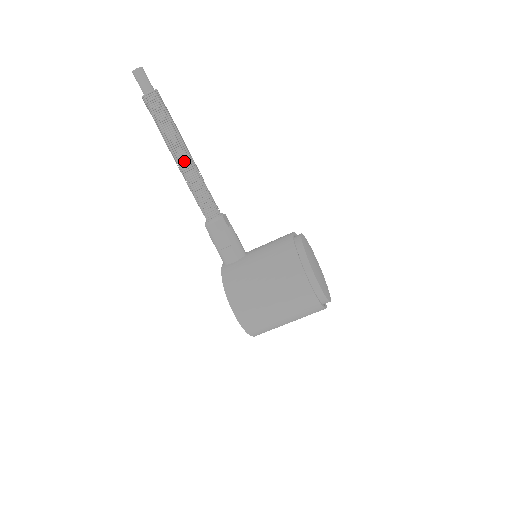
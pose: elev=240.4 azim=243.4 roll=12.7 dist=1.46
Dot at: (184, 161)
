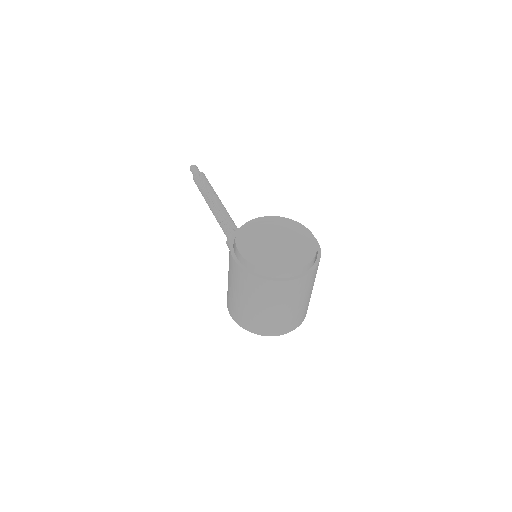
Dot at: (211, 207)
